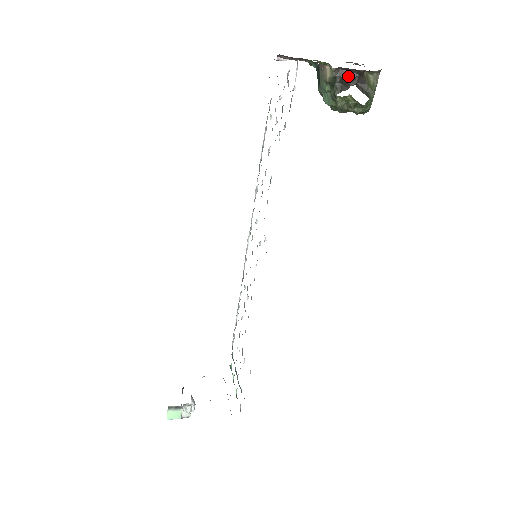
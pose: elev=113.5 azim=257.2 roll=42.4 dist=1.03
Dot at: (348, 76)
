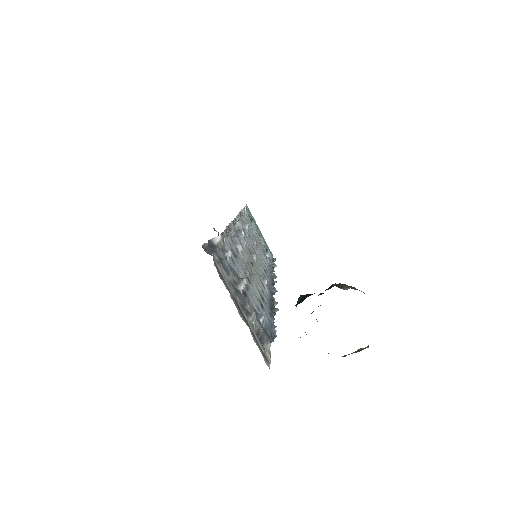
Dot at: occluded
